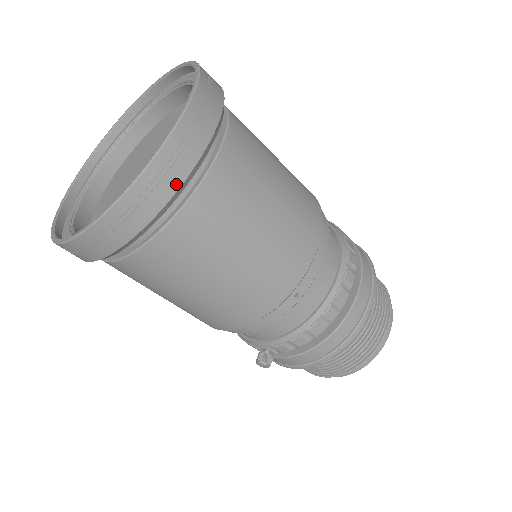
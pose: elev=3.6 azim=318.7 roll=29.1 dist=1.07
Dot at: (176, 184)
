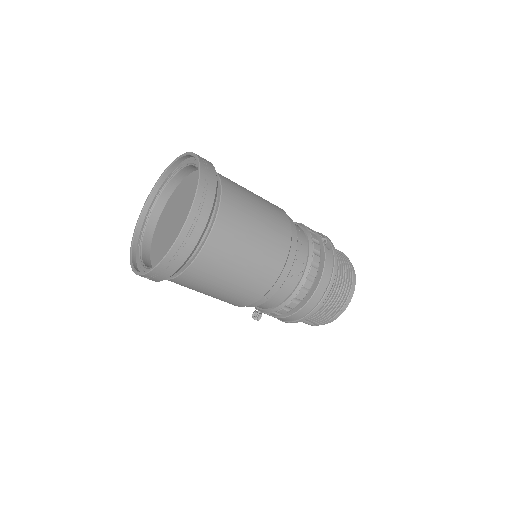
Dot at: (180, 264)
